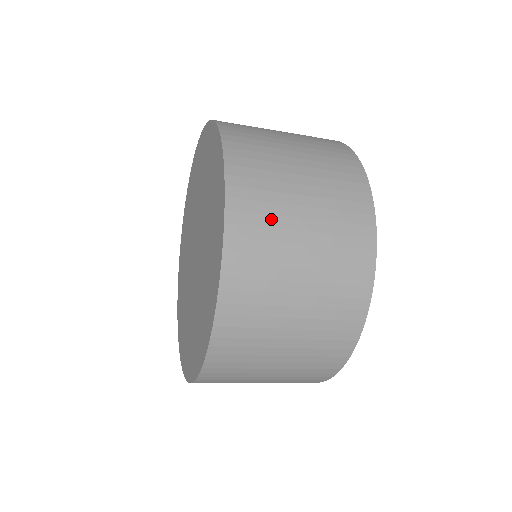
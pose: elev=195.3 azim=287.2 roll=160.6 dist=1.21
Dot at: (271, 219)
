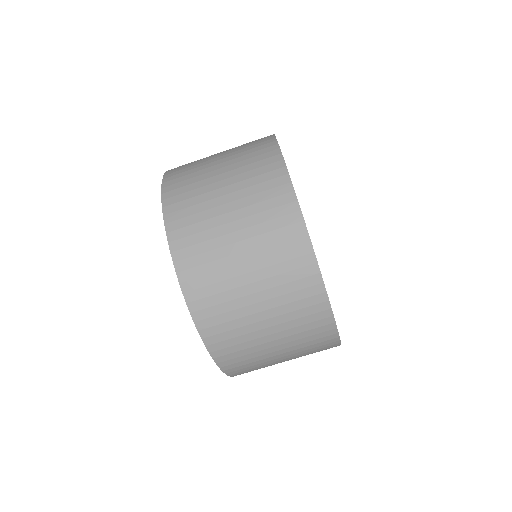
Dot at: occluded
